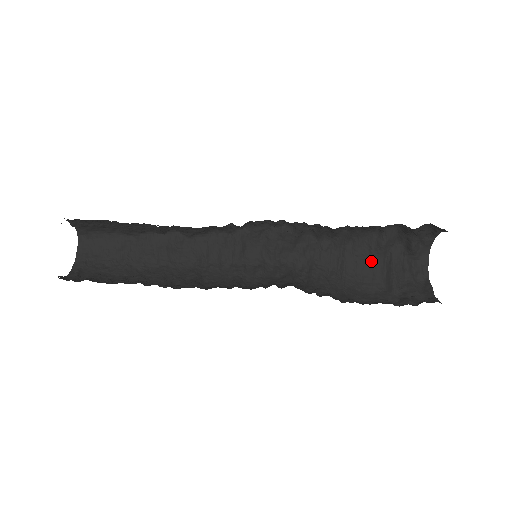
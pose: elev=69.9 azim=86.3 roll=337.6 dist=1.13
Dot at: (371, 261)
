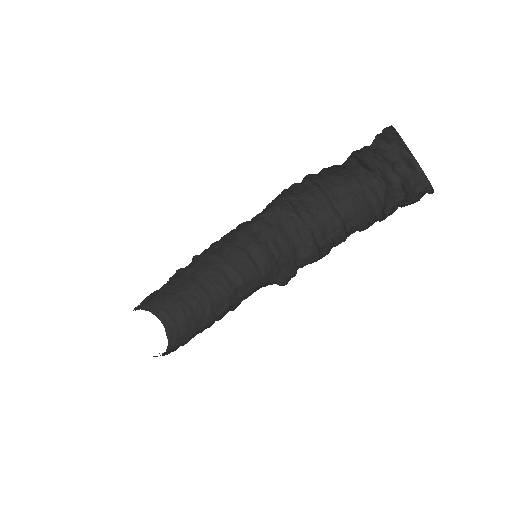
Dot at: (338, 168)
